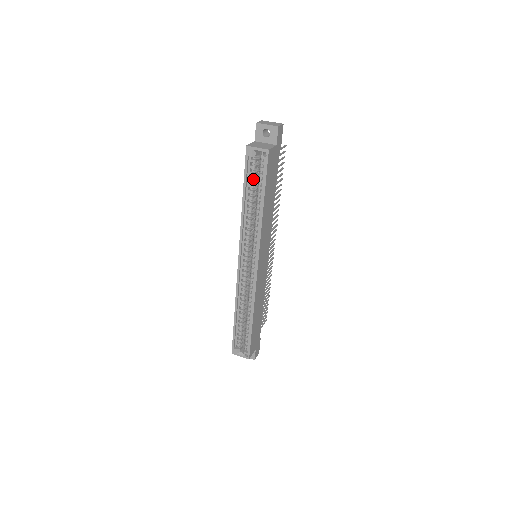
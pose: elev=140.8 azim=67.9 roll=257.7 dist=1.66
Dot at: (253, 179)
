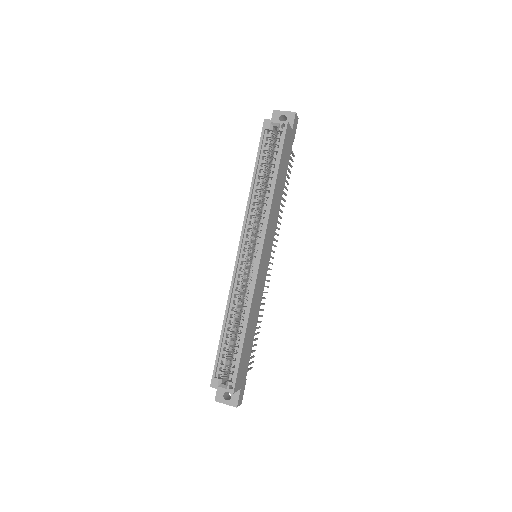
Dot at: (267, 155)
